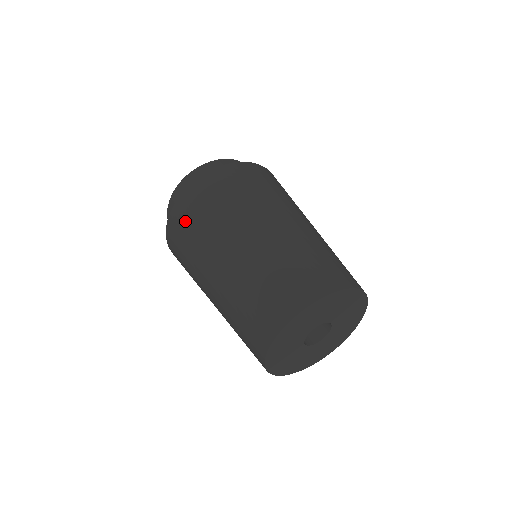
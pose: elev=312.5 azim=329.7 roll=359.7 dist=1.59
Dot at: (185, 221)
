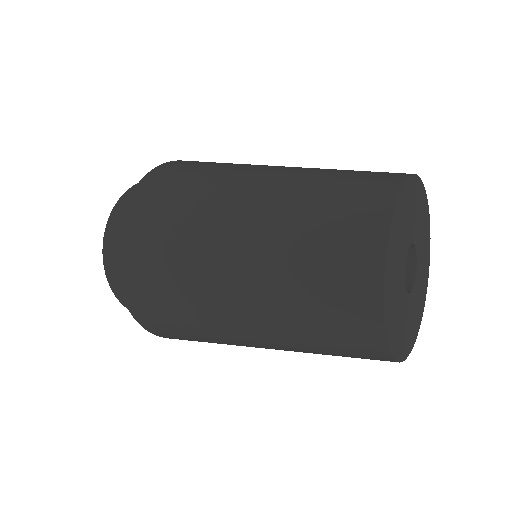
Dot at: (147, 290)
